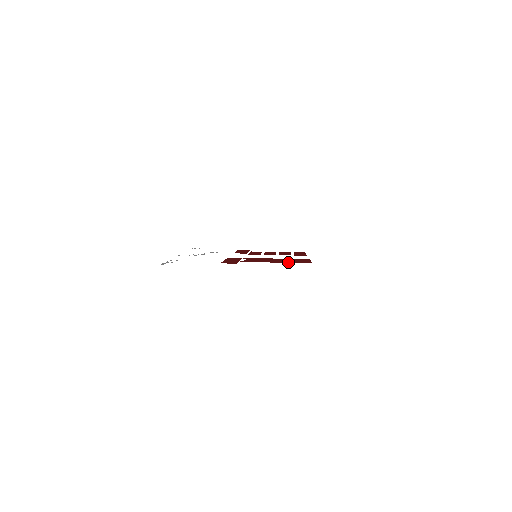
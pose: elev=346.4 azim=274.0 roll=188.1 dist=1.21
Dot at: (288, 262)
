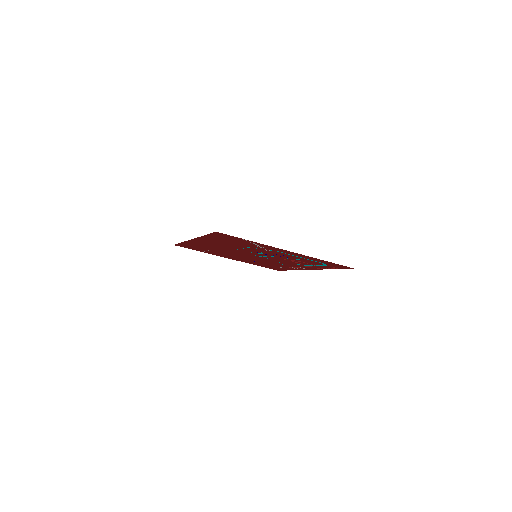
Dot at: (300, 260)
